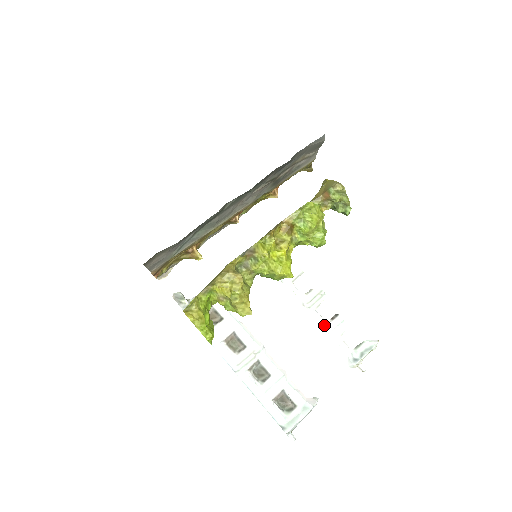
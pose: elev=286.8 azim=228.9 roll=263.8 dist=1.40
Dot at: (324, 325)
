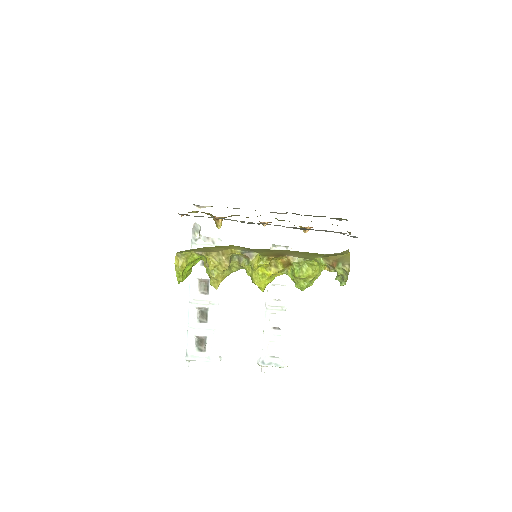
Dot at: (266, 327)
